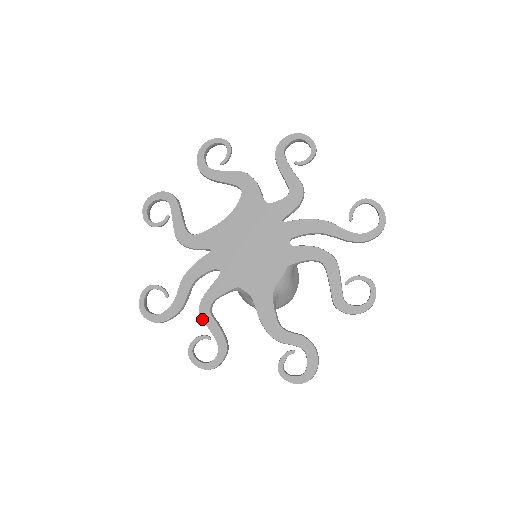
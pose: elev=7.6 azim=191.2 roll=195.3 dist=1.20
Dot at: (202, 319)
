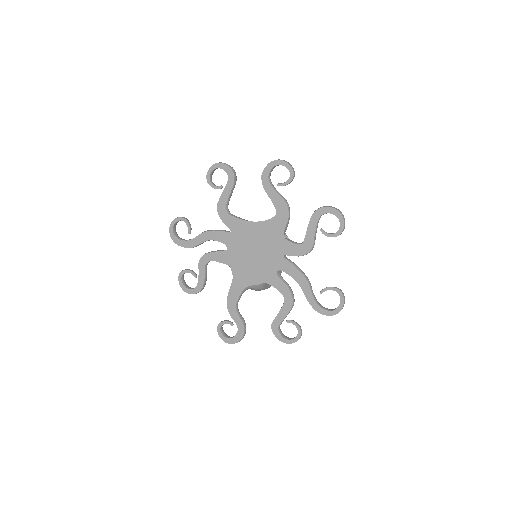
Dot at: (199, 264)
